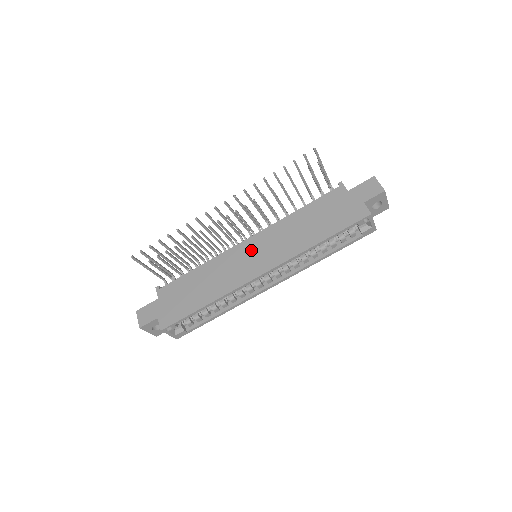
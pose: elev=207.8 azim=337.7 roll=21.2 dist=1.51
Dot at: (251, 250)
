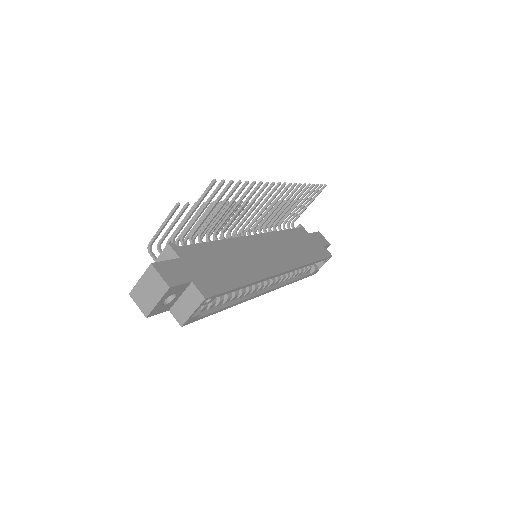
Dot at: (263, 246)
